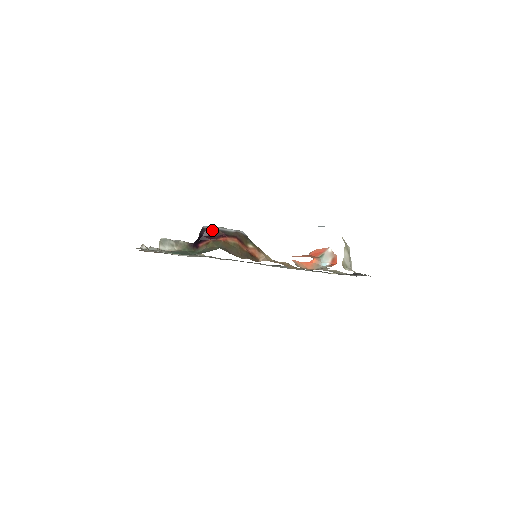
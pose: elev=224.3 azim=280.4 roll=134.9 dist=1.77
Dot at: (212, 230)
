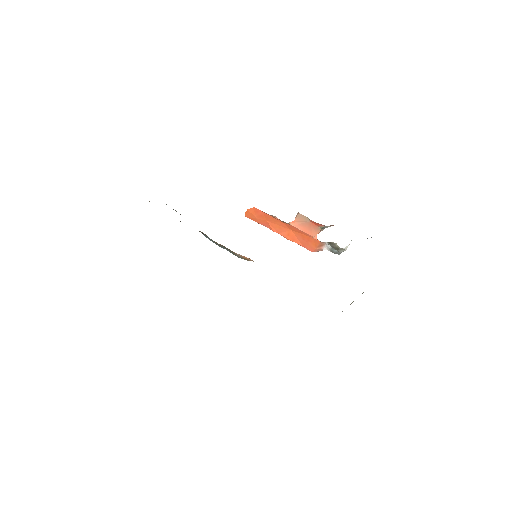
Dot at: occluded
